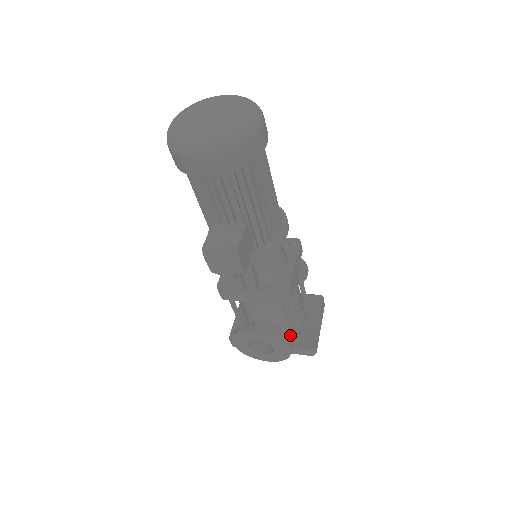
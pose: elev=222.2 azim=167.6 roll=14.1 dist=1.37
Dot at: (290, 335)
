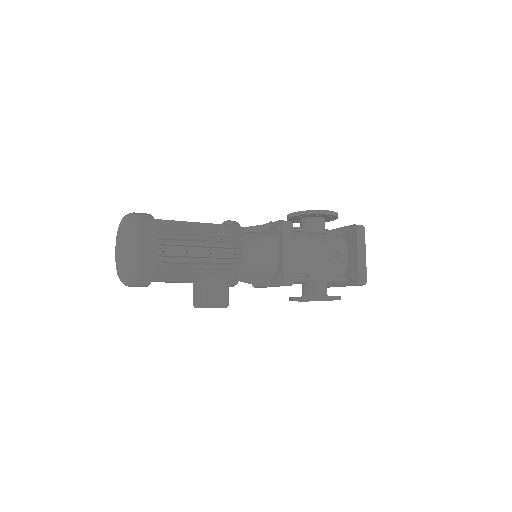
Dot at: (339, 276)
